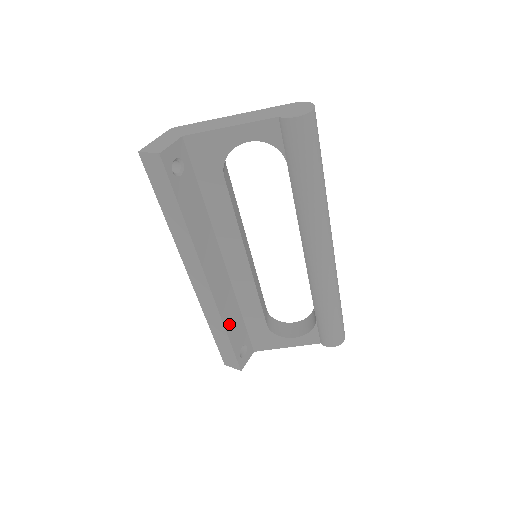
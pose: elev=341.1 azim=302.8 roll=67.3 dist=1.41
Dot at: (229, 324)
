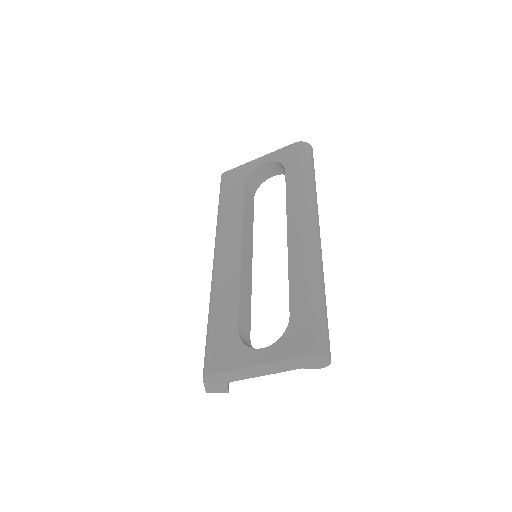
Dot at: occluded
